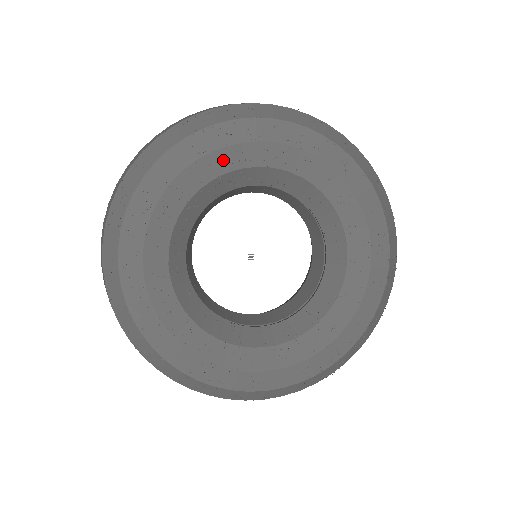
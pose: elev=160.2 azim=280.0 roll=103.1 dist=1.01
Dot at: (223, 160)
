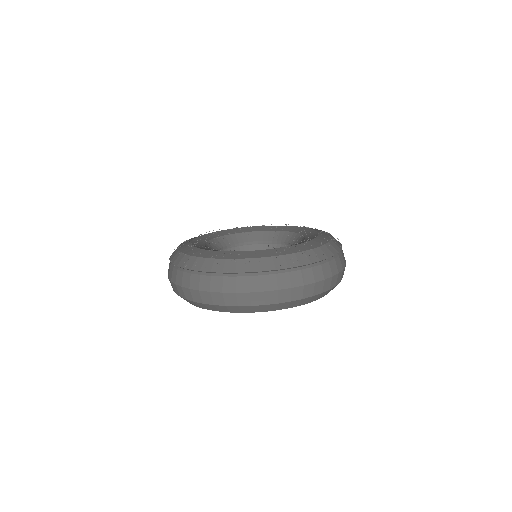
Dot at: (248, 229)
